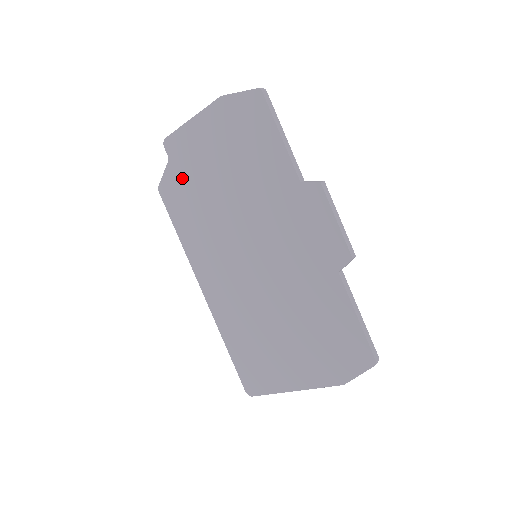
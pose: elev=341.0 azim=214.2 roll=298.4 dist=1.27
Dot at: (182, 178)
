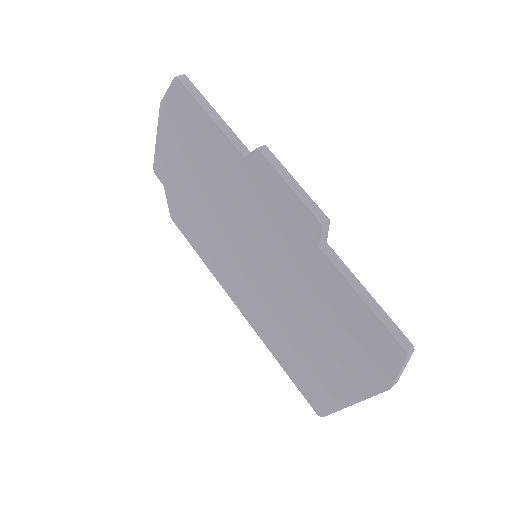
Dot at: (177, 199)
